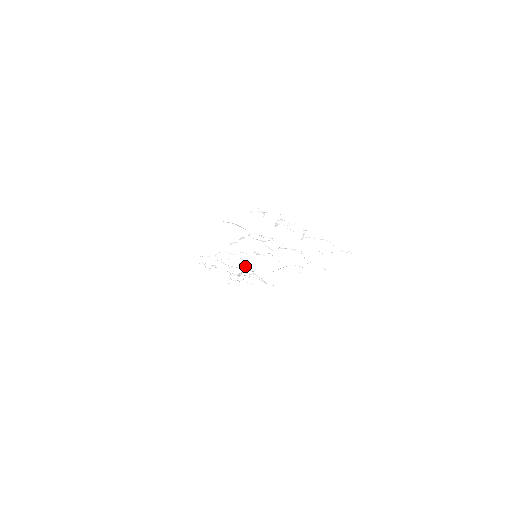
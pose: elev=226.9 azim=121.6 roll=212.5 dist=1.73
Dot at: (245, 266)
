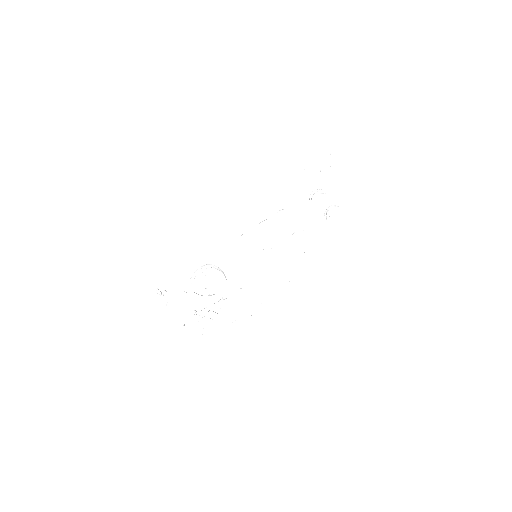
Dot at: (214, 294)
